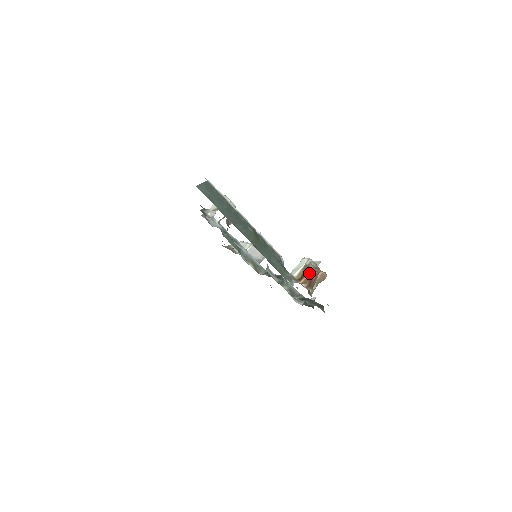
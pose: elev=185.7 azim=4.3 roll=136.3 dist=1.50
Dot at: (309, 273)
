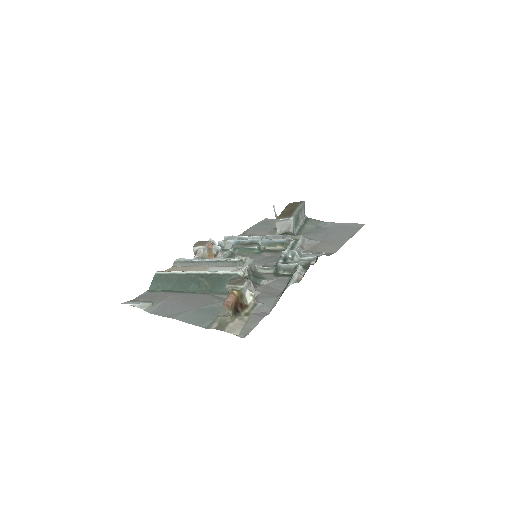
Dot at: occluded
